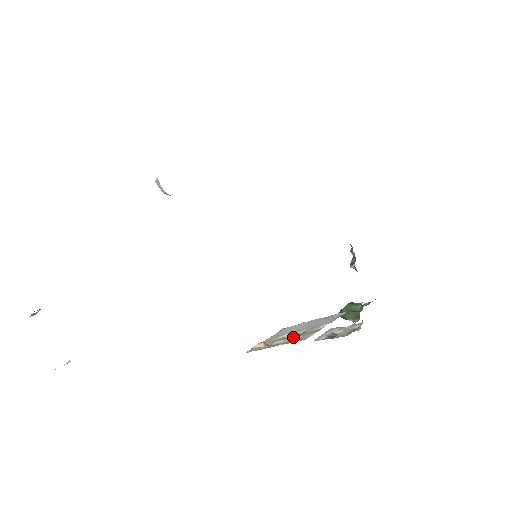
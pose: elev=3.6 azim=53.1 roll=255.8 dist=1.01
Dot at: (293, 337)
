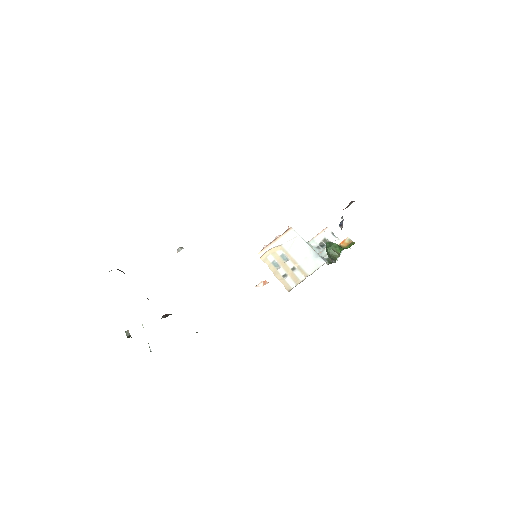
Dot at: (285, 271)
